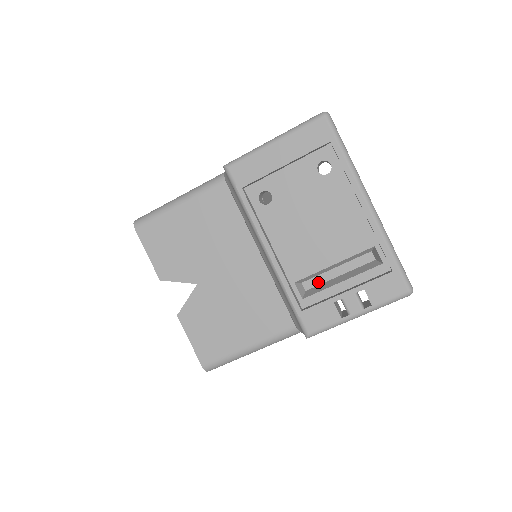
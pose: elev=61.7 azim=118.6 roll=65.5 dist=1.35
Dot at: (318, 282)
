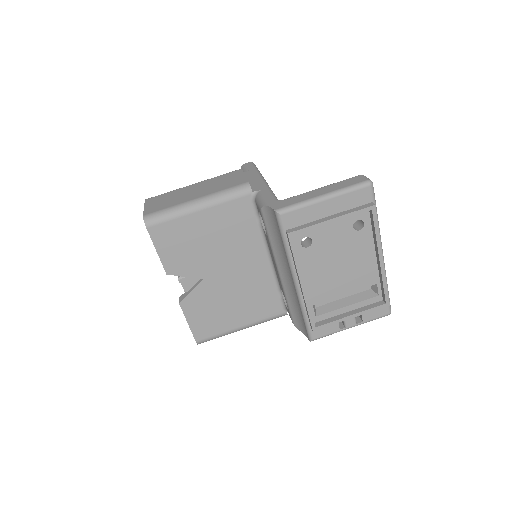
Dot at: (326, 302)
